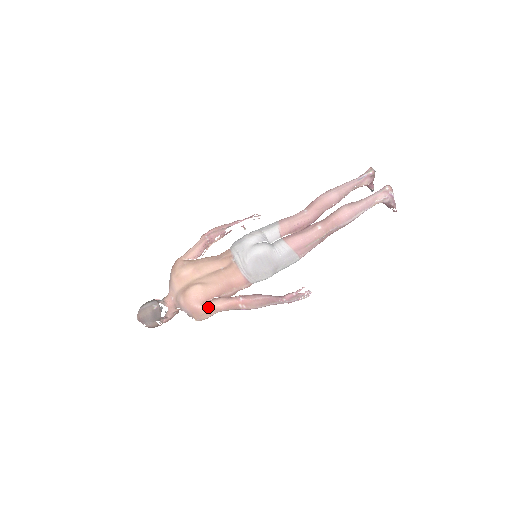
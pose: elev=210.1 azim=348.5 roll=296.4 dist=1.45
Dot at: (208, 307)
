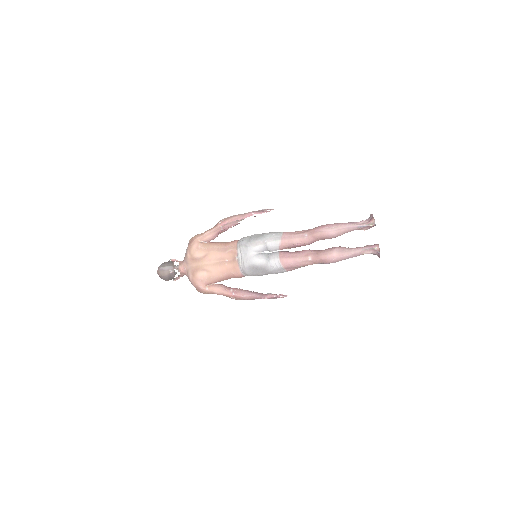
Dot at: (208, 290)
